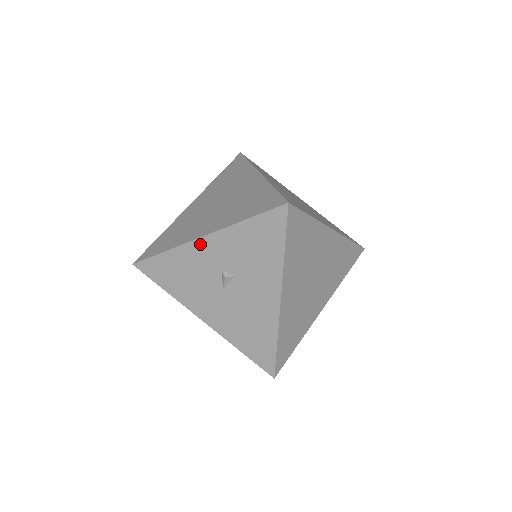
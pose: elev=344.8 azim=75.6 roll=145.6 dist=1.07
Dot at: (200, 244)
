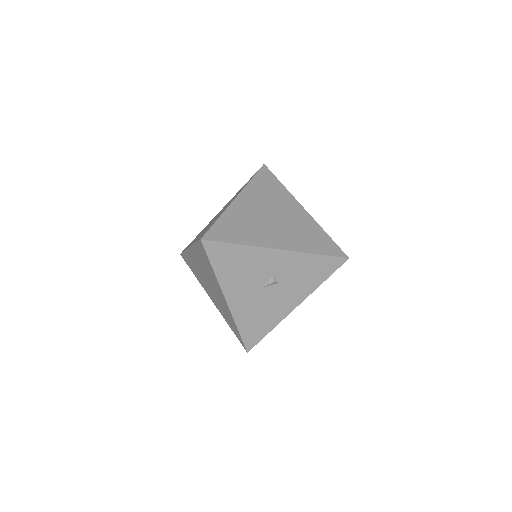
Dot at: (273, 253)
